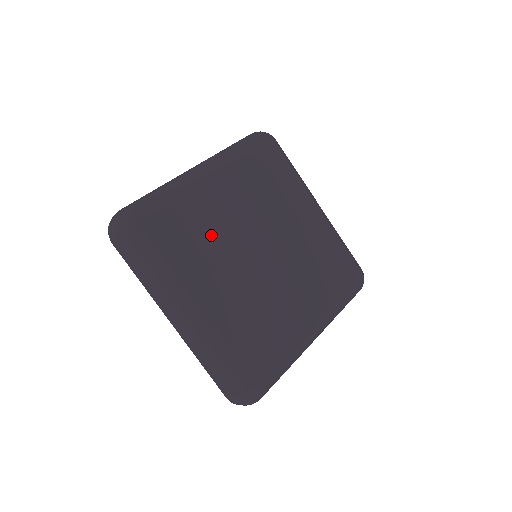
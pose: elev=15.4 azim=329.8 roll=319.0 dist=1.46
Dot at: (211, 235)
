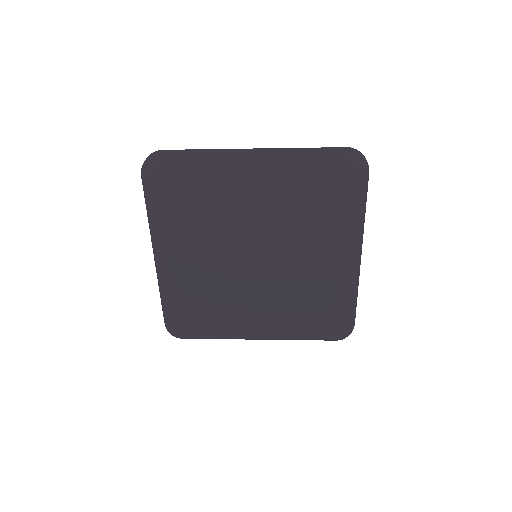
Dot at: (215, 223)
